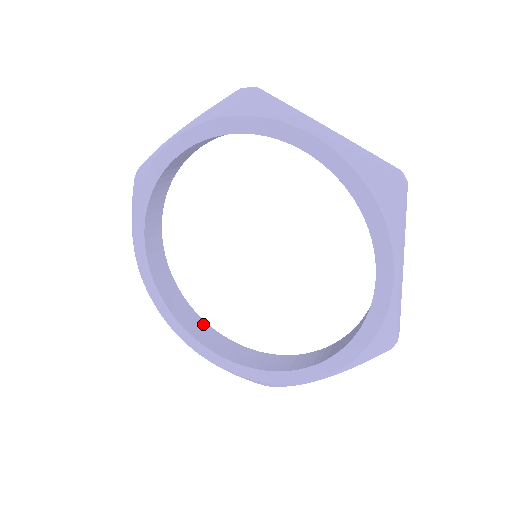
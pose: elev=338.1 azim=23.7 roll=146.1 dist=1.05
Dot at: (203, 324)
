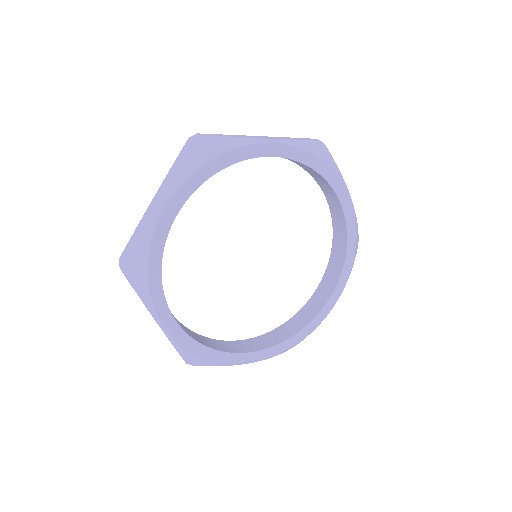
Dot at: occluded
